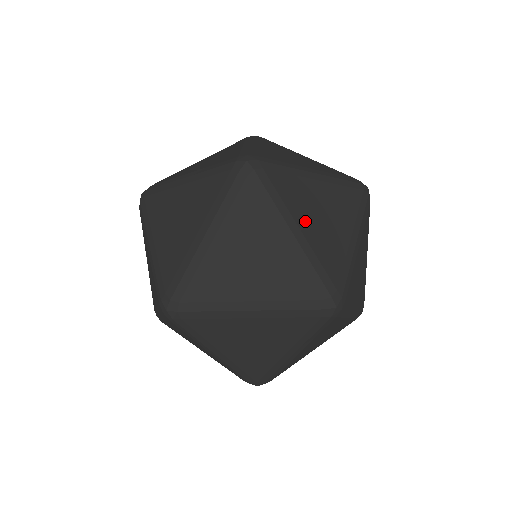
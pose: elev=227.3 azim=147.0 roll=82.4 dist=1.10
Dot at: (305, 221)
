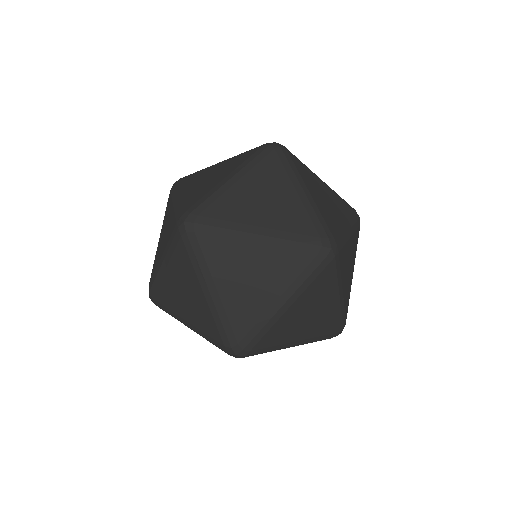
Dot at: (344, 281)
